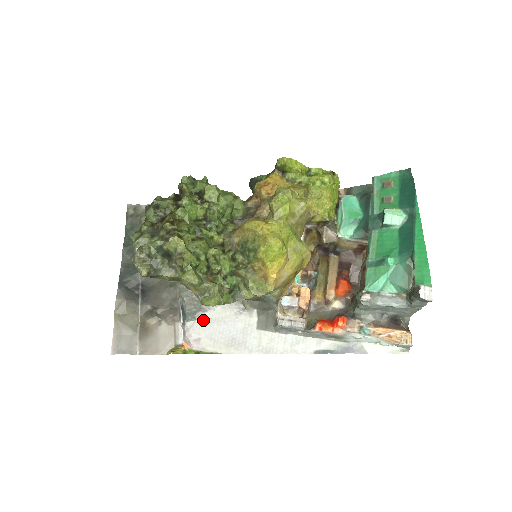
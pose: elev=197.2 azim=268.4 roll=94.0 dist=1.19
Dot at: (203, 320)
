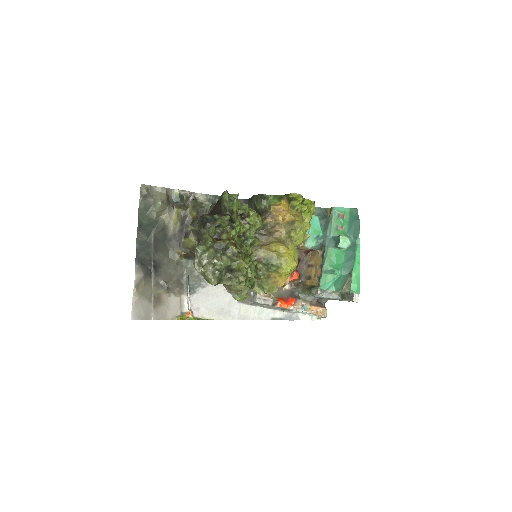
Dot at: (202, 294)
